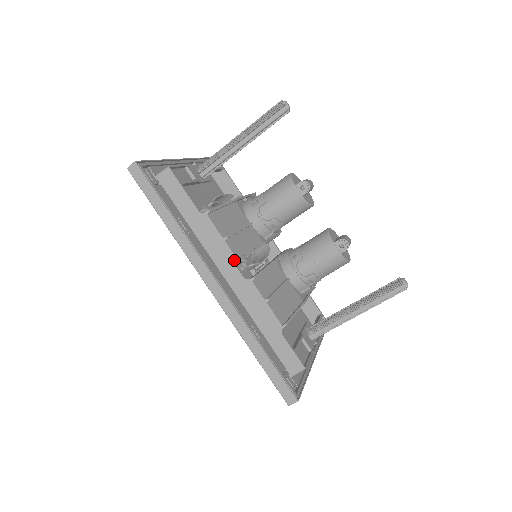
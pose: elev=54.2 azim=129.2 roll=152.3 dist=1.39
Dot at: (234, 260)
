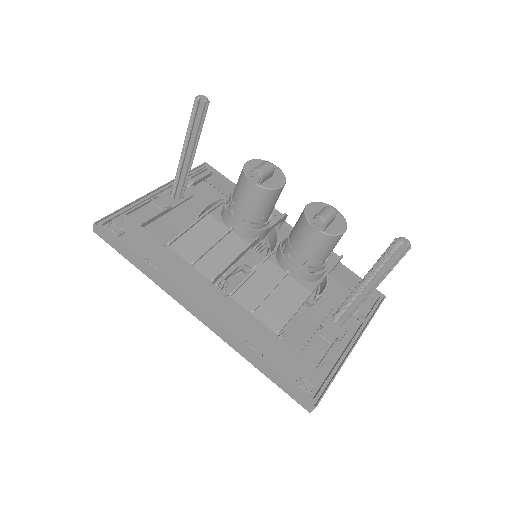
Dot at: (208, 282)
